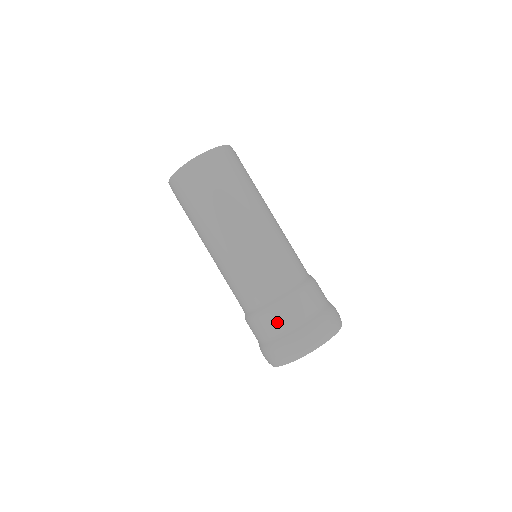
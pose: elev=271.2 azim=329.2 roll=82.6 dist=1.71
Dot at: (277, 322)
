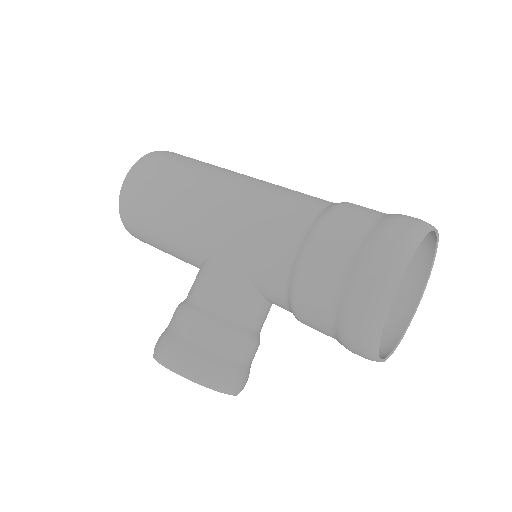
Dot at: occluded
